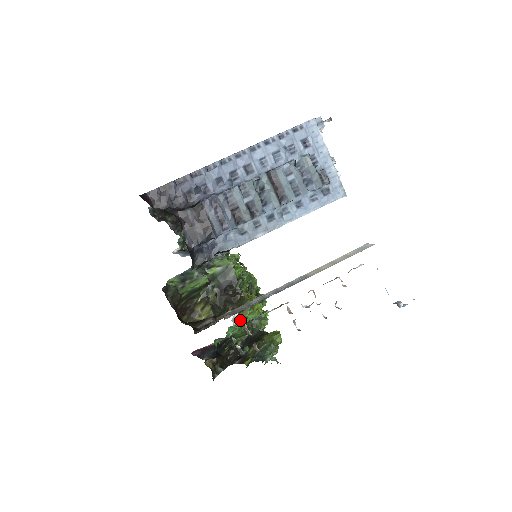
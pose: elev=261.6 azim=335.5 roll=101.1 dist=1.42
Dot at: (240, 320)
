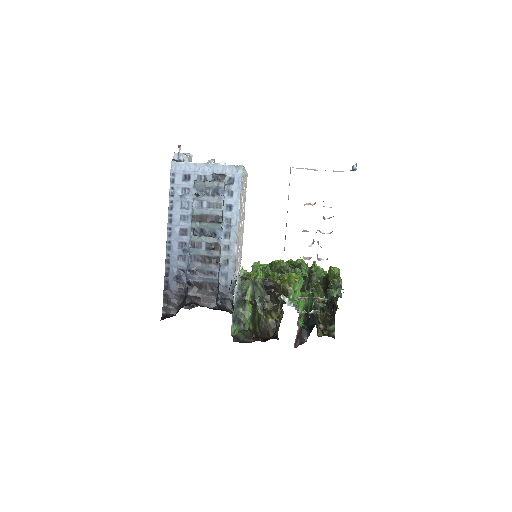
Dot at: (294, 298)
